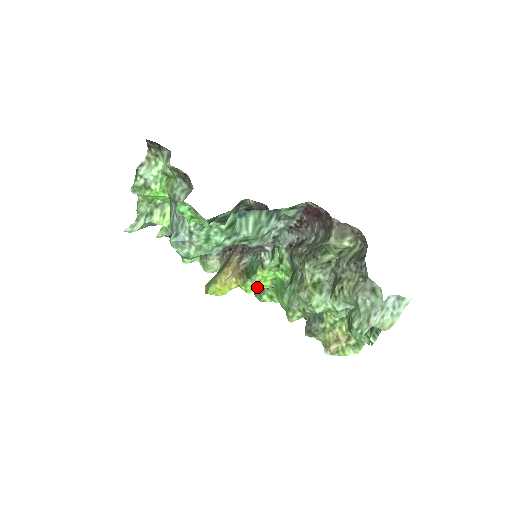
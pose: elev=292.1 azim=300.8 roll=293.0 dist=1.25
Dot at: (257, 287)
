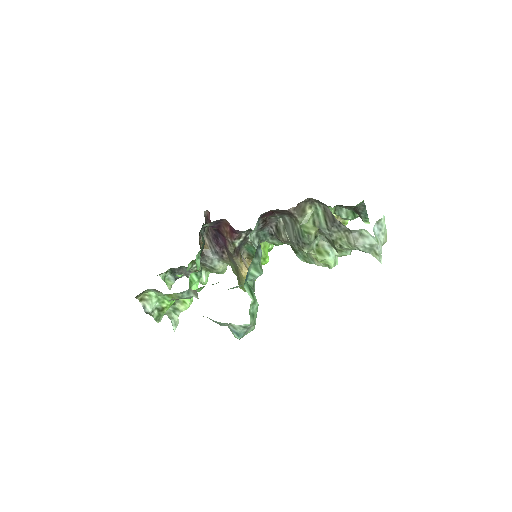
Dot at: (266, 256)
